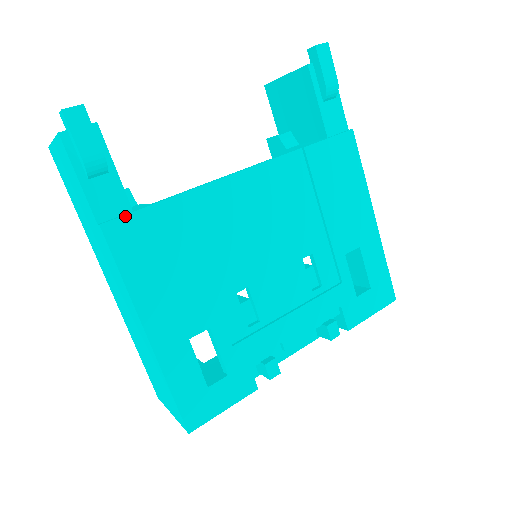
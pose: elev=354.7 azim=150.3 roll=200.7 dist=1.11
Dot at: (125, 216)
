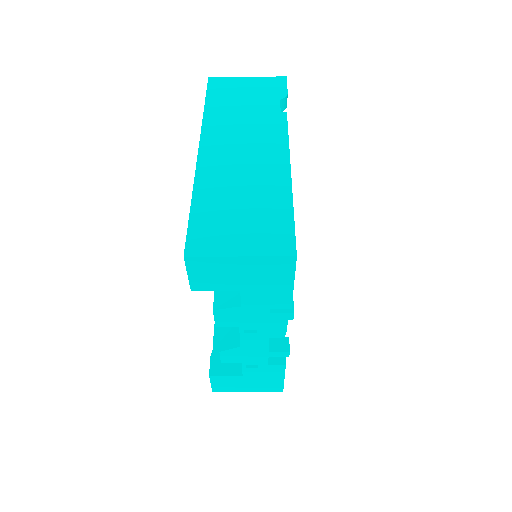
Dot at: occluded
